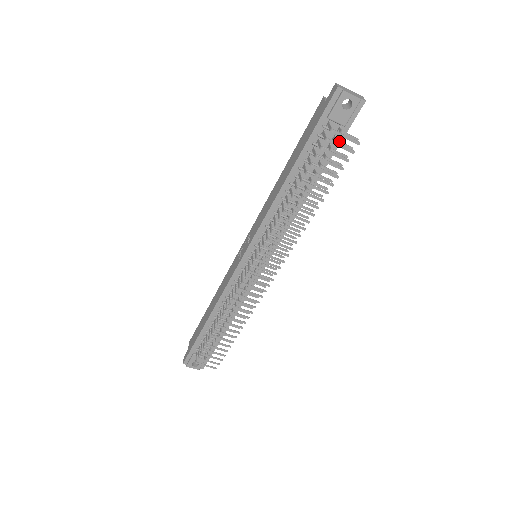
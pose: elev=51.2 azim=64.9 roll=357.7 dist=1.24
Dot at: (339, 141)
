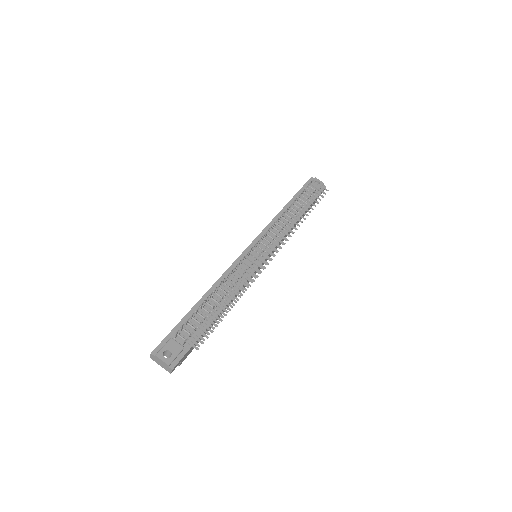
Dot at: occluded
